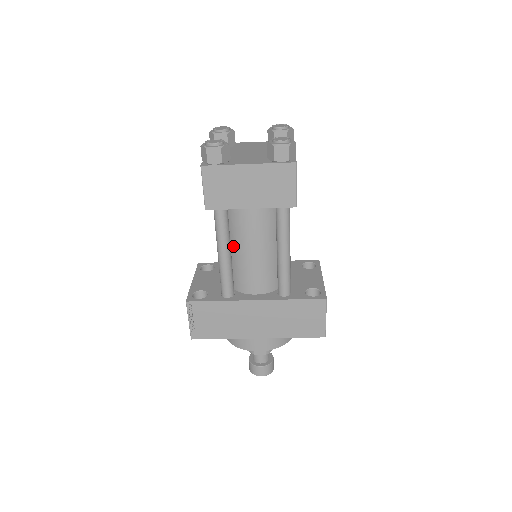
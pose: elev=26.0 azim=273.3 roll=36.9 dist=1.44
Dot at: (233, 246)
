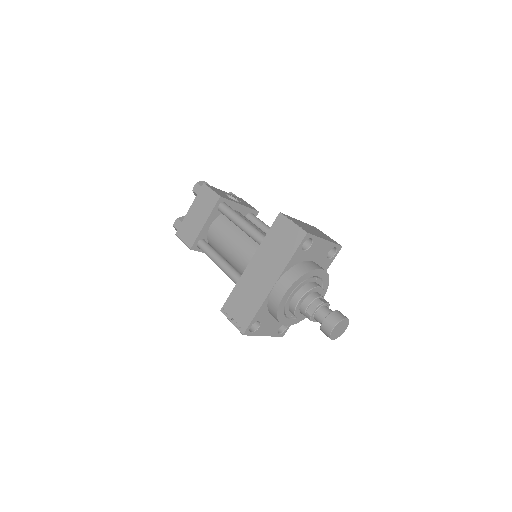
Dot at: (226, 257)
